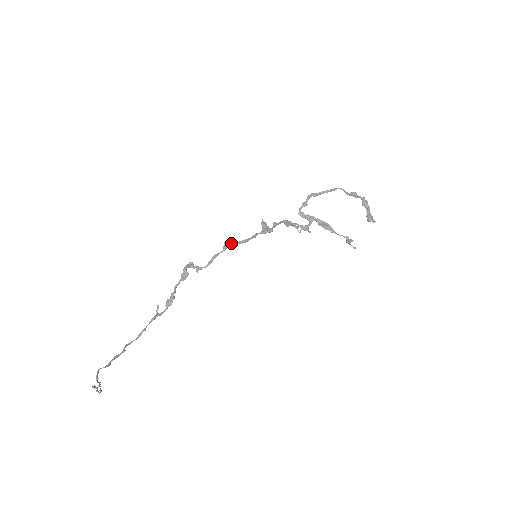
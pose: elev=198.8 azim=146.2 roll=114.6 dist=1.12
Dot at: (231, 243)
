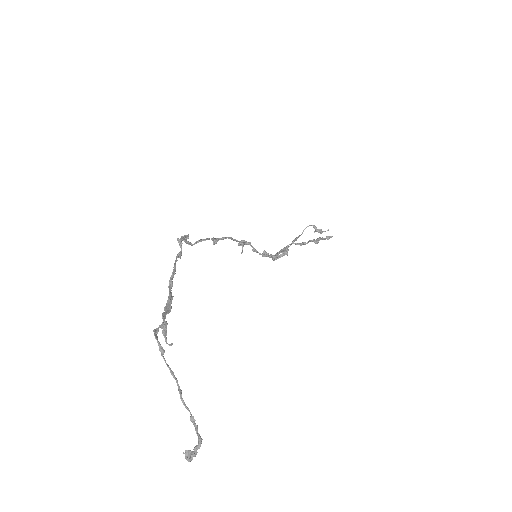
Dot at: (217, 239)
